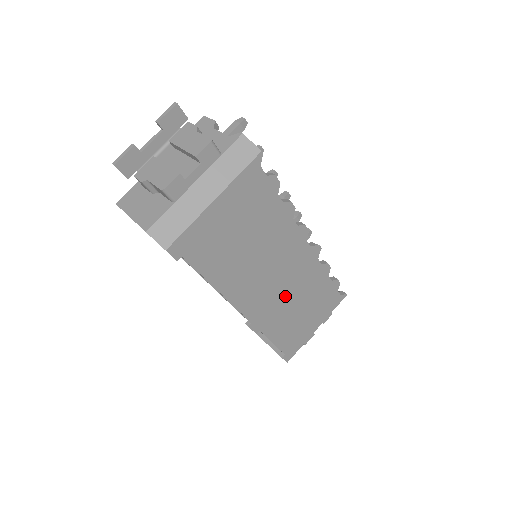
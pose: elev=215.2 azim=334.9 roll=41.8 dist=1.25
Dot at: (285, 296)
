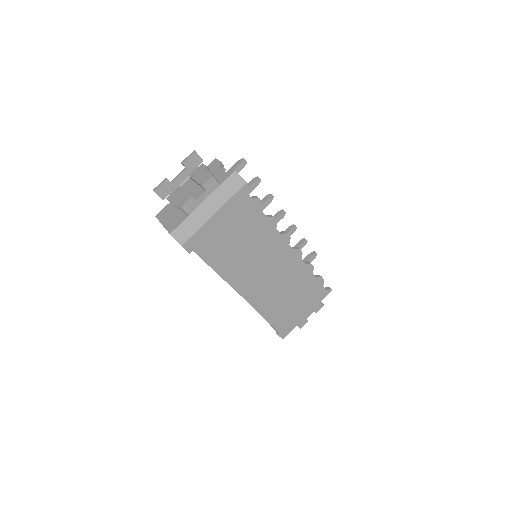
Dot at: (276, 286)
